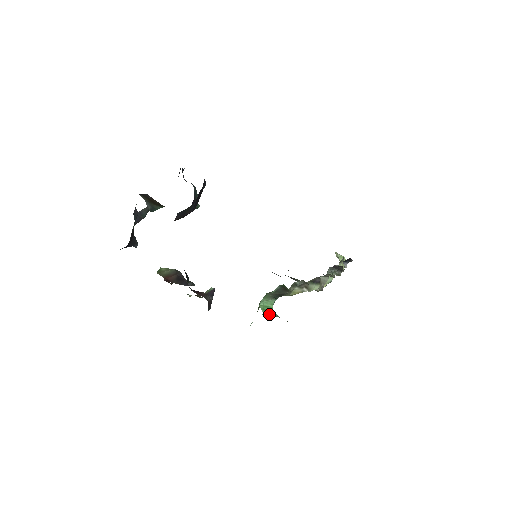
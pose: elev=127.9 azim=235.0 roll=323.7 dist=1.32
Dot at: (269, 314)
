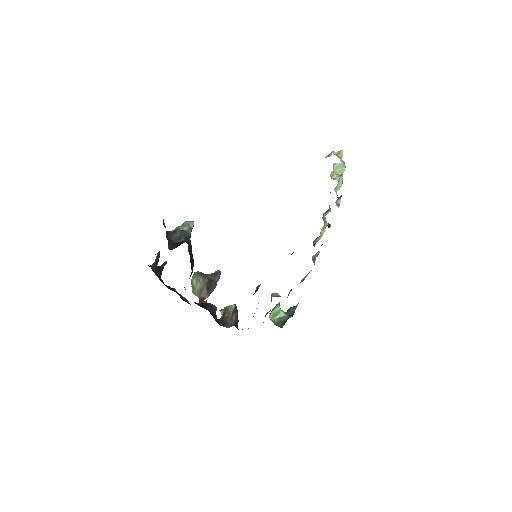
Dot at: (278, 317)
